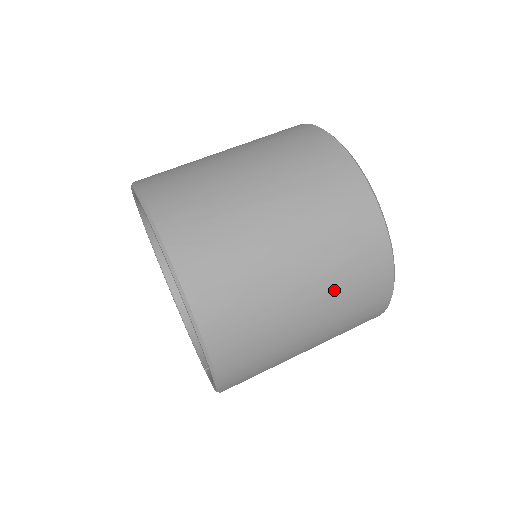
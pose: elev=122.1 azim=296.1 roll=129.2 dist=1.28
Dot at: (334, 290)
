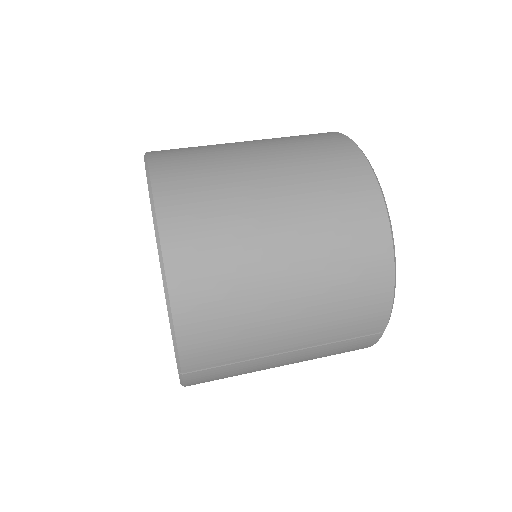
Dot at: (301, 175)
